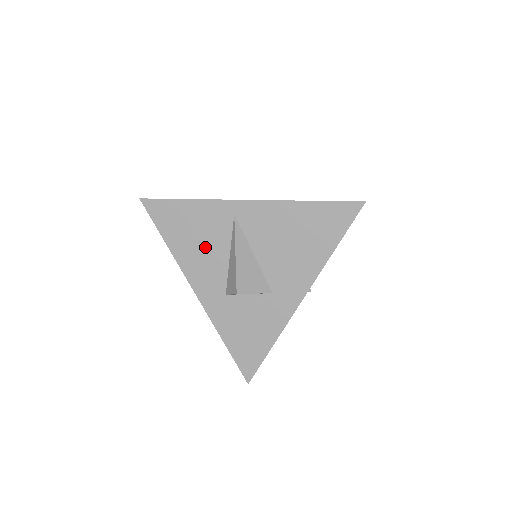
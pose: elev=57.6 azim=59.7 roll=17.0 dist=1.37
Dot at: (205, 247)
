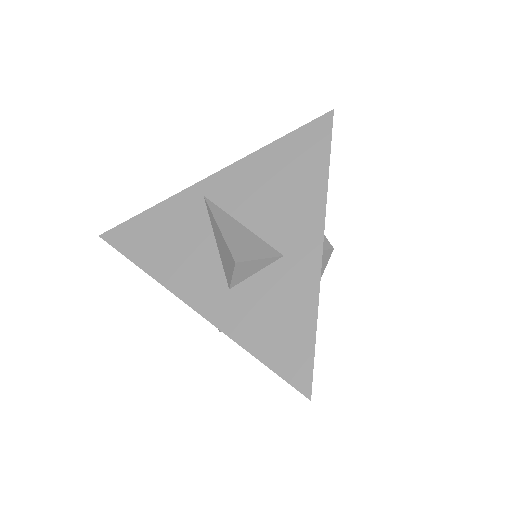
Dot at: (185, 247)
